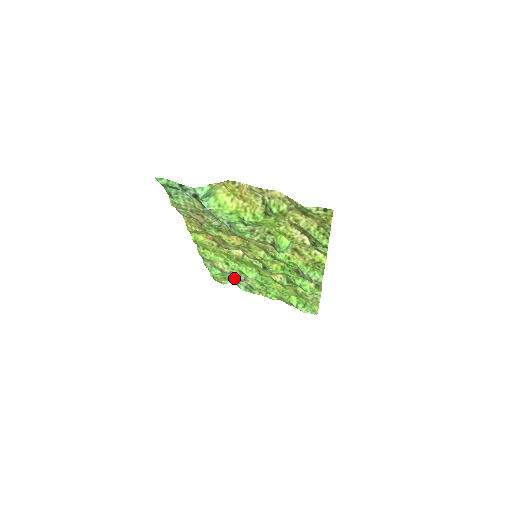
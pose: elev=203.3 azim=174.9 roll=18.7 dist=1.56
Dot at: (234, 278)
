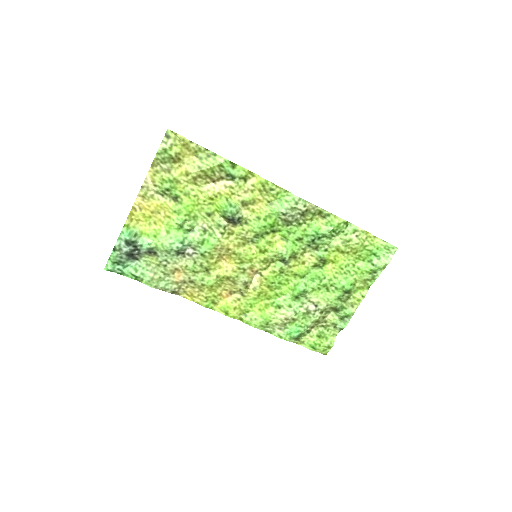
Dot at: (310, 317)
